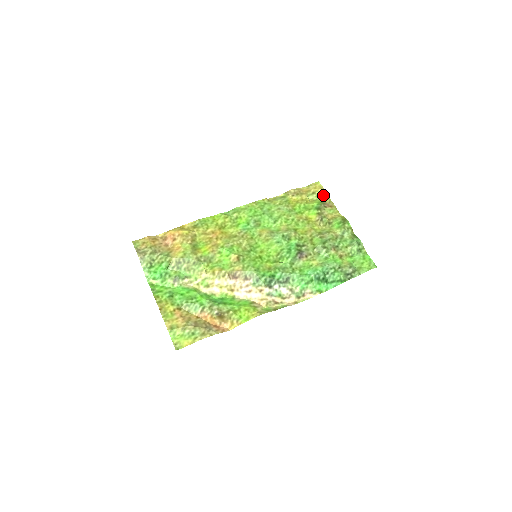
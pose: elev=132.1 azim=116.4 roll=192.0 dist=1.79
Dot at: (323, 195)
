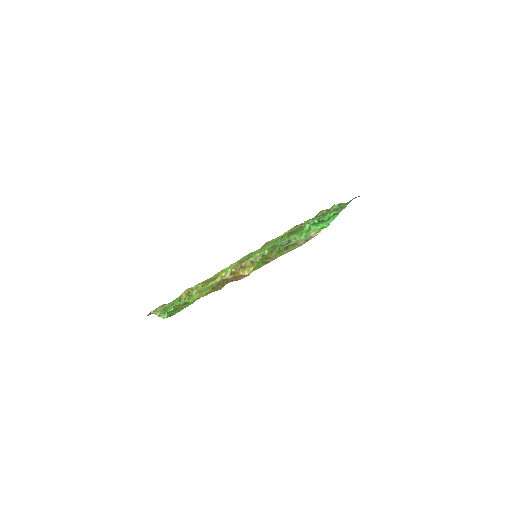
Dot at: occluded
